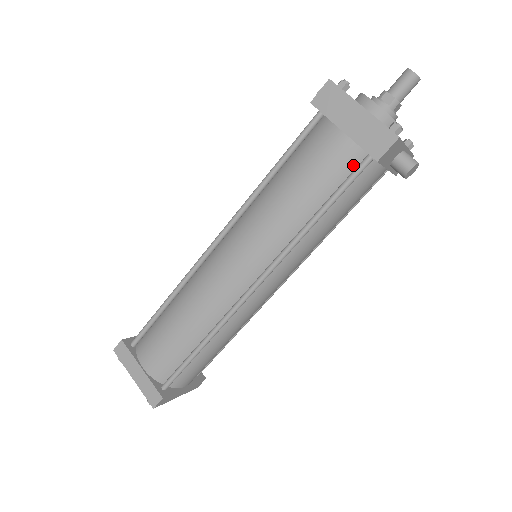
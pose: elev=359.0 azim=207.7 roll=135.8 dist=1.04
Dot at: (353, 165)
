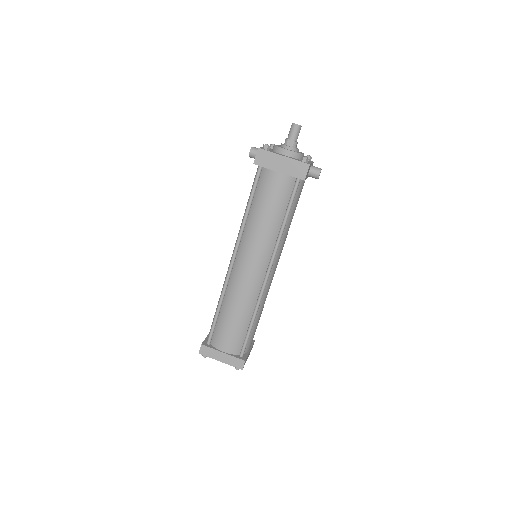
Dot at: (291, 186)
